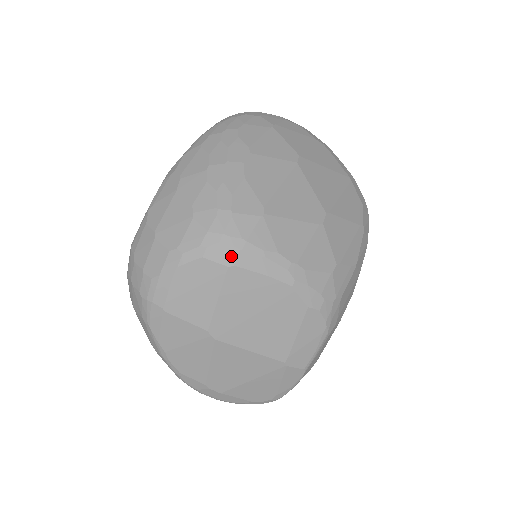
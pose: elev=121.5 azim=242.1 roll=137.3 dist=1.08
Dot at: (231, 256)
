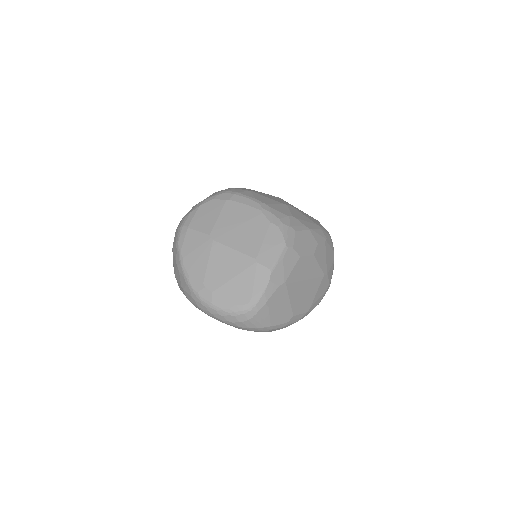
Dot at: (229, 197)
